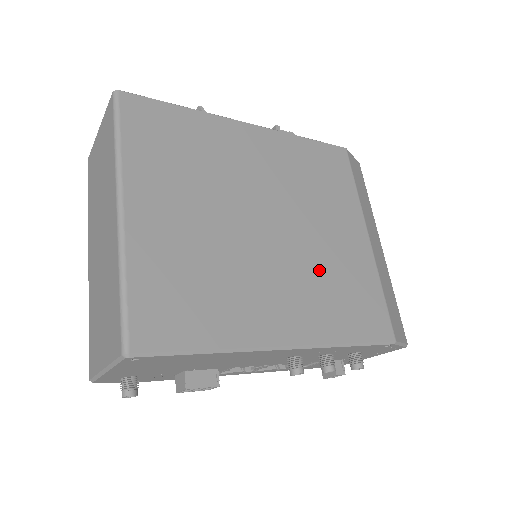
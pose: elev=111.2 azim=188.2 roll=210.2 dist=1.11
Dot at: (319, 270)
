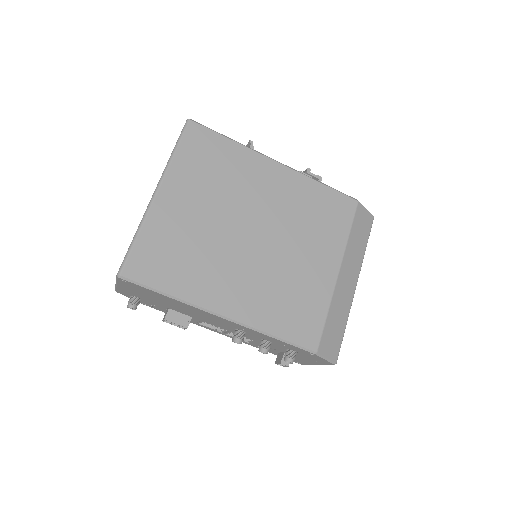
Dot at: (278, 279)
